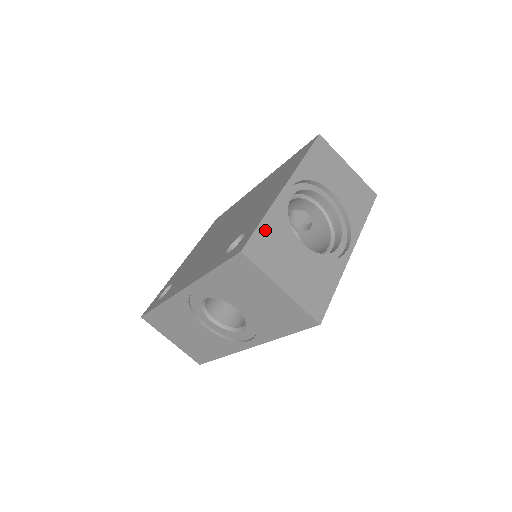
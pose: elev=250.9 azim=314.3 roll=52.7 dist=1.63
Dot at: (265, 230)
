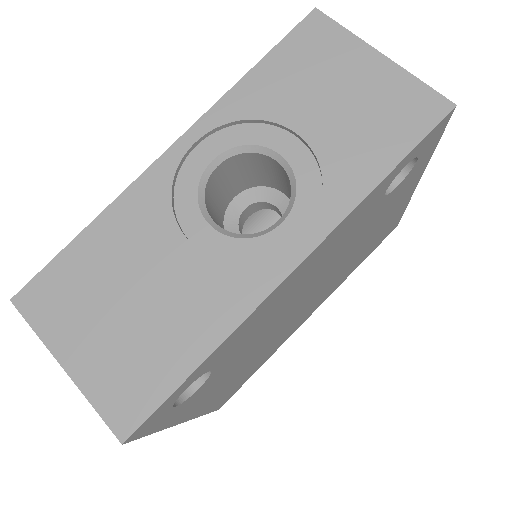
Dot at: occluded
